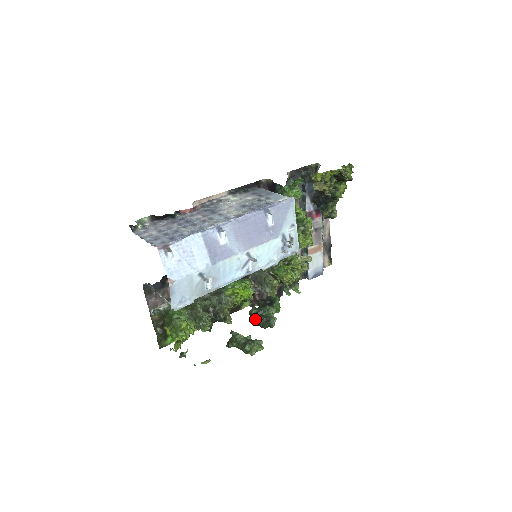
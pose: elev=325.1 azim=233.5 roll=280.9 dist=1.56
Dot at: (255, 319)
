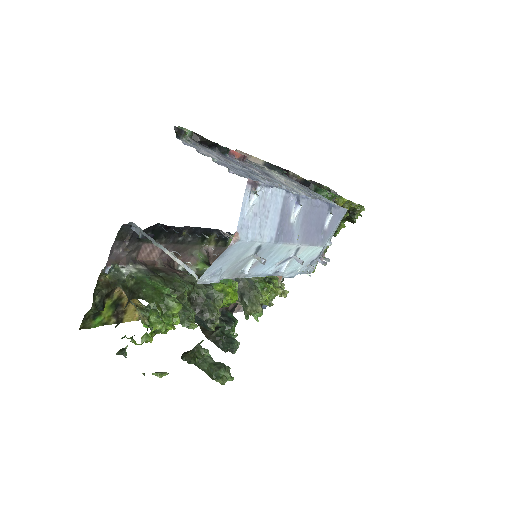
Dot at: (214, 334)
